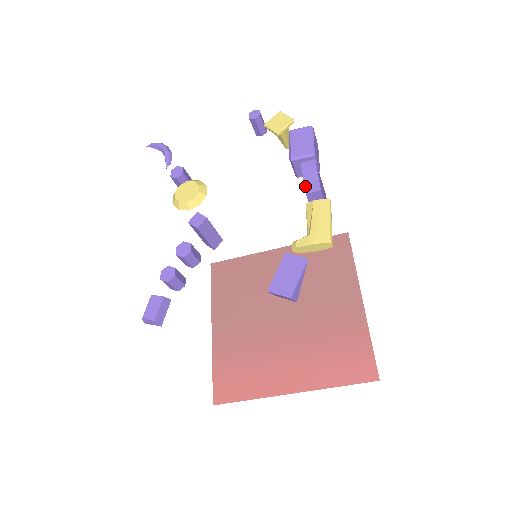
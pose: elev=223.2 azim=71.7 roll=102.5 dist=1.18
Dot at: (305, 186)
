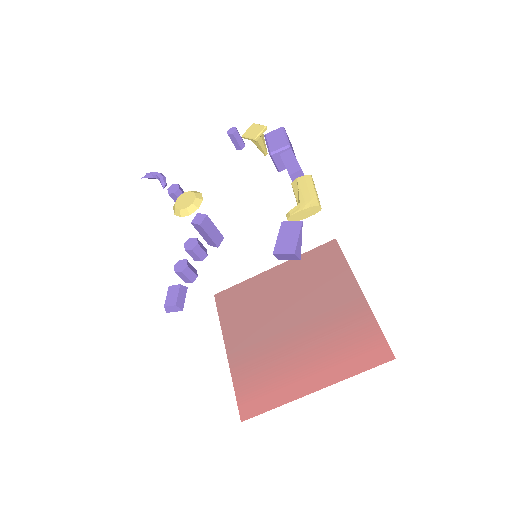
Dot at: (287, 170)
